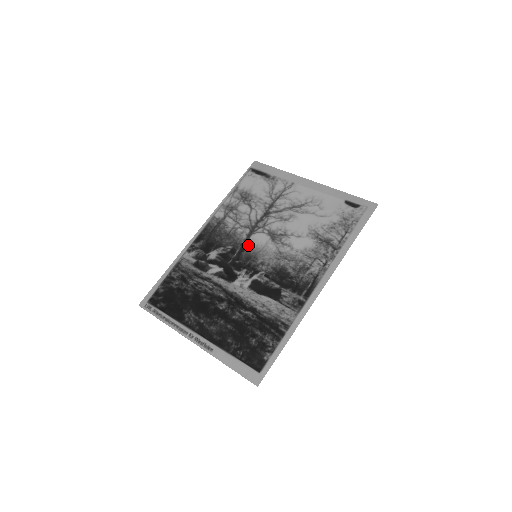
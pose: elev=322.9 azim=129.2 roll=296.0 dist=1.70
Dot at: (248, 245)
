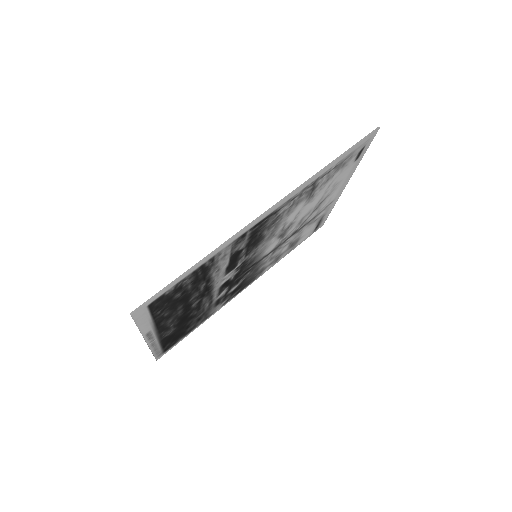
Dot at: occluded
